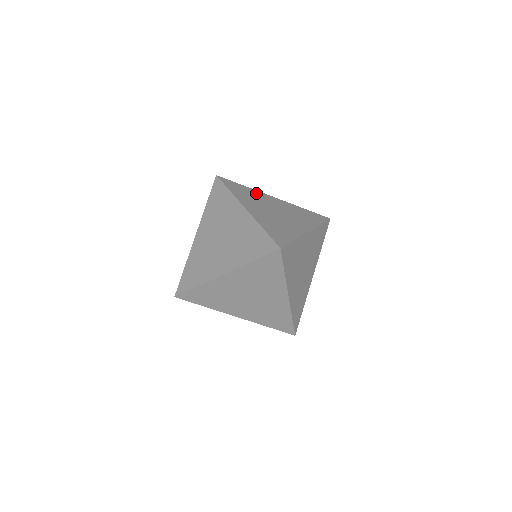
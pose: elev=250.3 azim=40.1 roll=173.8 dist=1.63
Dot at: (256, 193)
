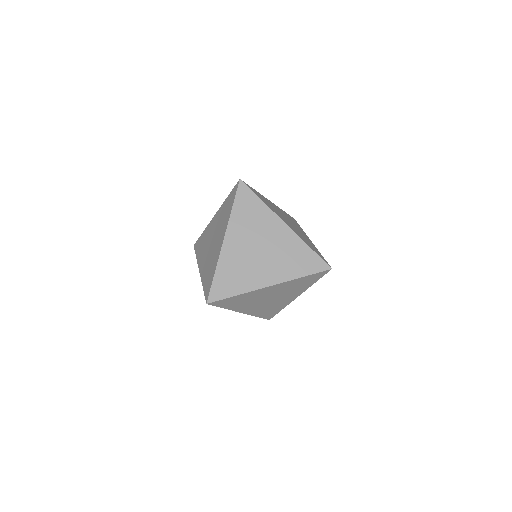
Dot at: occluded
